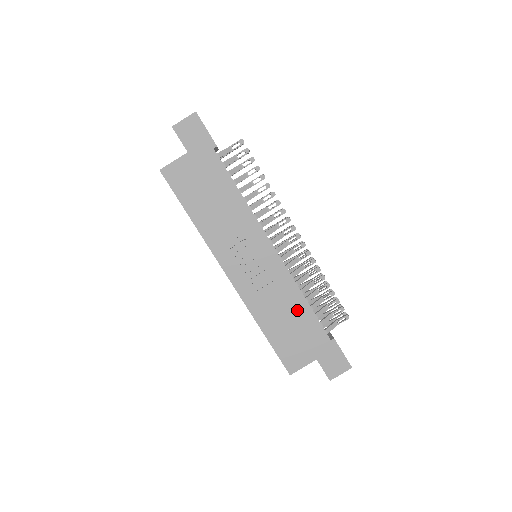
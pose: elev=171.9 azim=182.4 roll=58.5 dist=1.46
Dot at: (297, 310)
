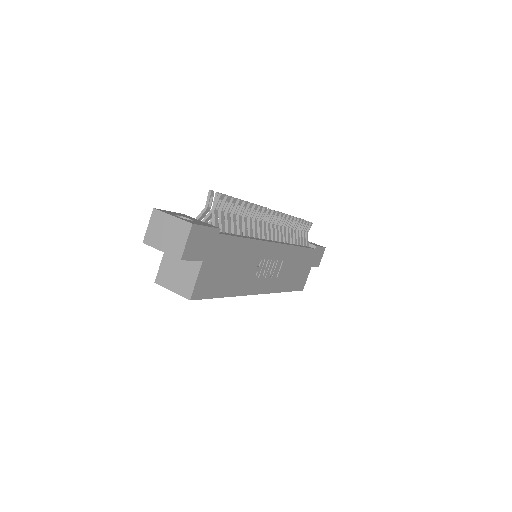
Dot at: (298, 258)
